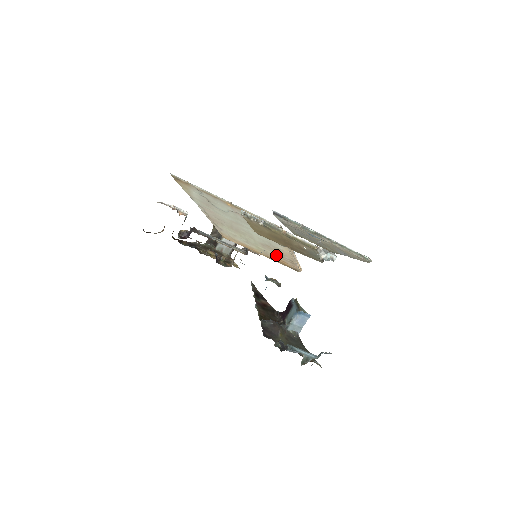
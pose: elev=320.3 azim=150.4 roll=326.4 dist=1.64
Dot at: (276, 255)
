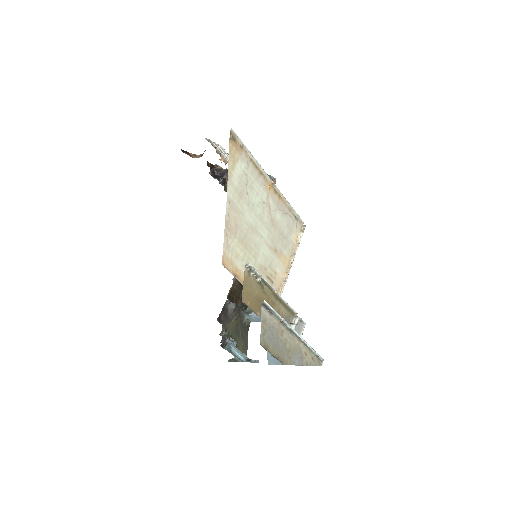
Dot at: occluded
